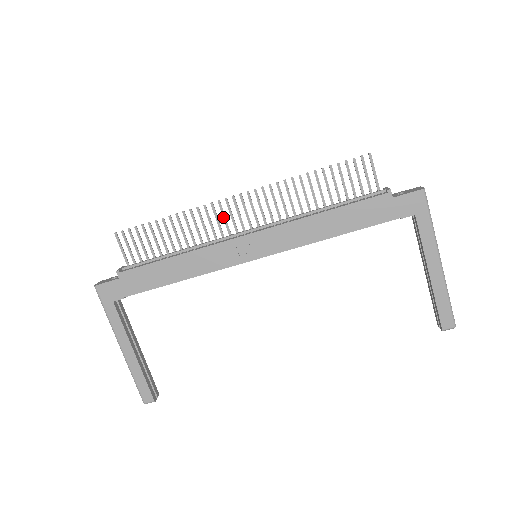
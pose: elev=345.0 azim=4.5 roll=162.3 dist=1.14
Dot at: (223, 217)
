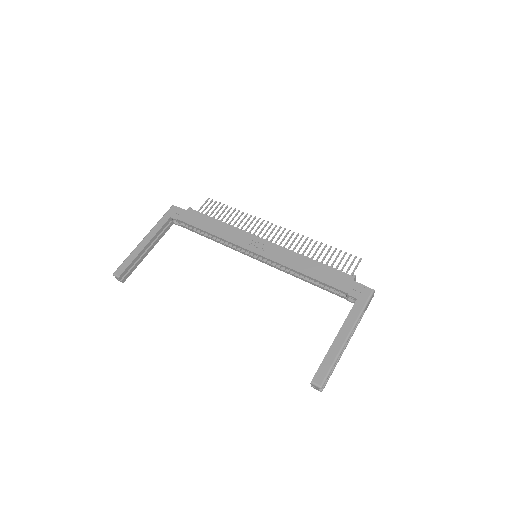
Dot at: (262, 229)
